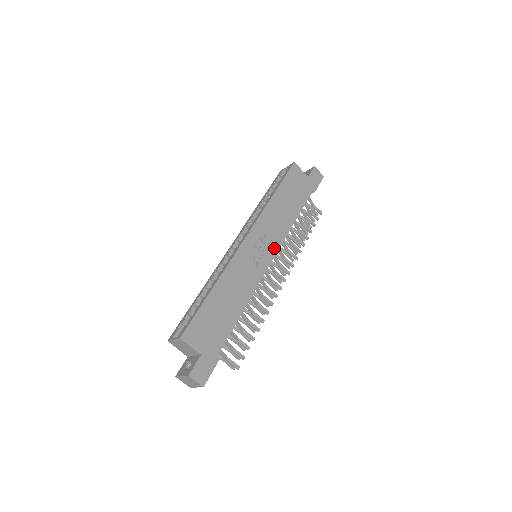
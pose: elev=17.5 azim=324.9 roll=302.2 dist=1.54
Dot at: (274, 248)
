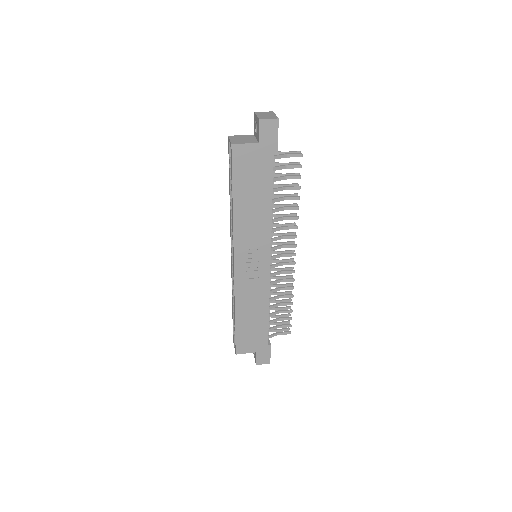
Dot at: (266, 250)
